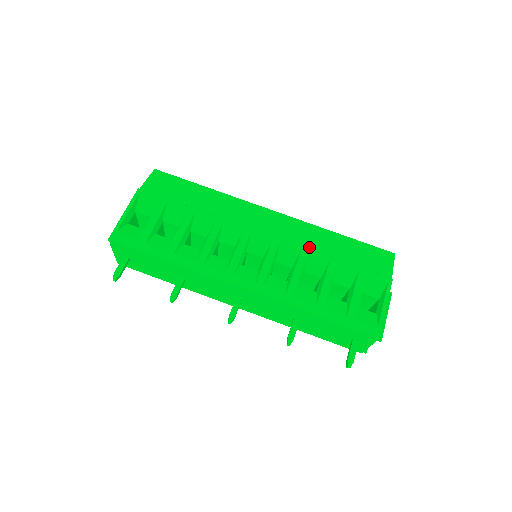
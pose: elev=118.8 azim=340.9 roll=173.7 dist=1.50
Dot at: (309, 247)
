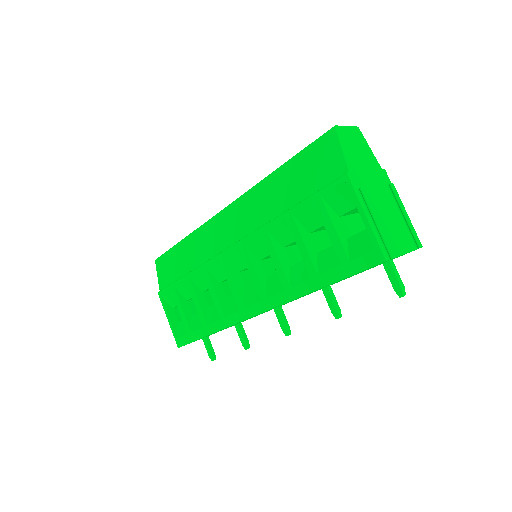
Dot at: (265, 220)
